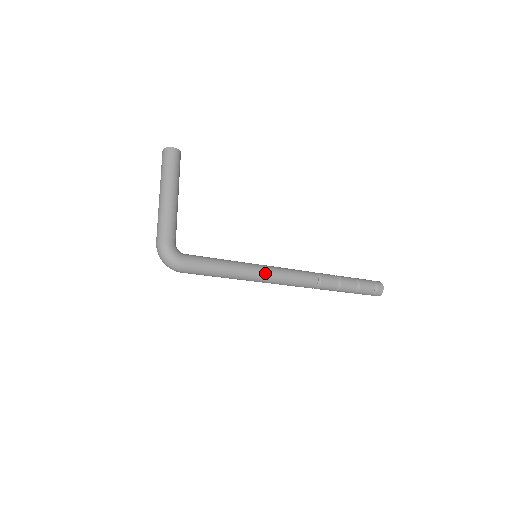
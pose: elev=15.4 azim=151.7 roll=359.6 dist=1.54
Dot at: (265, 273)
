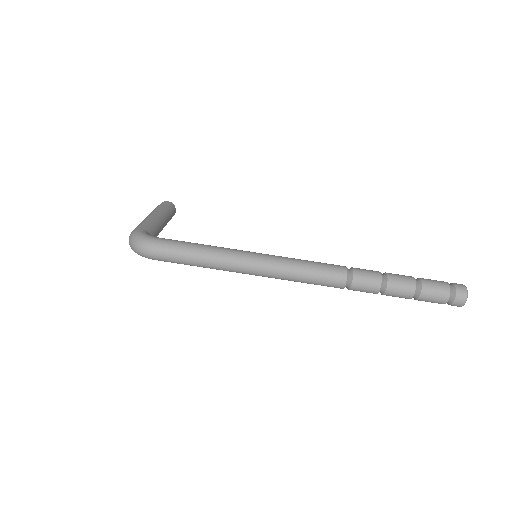
Dot at: (264, 255)
